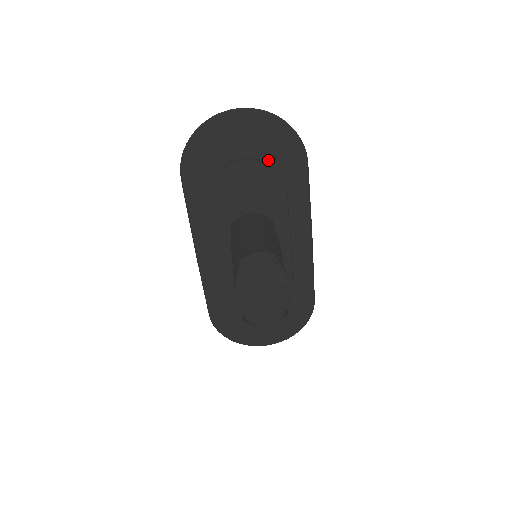
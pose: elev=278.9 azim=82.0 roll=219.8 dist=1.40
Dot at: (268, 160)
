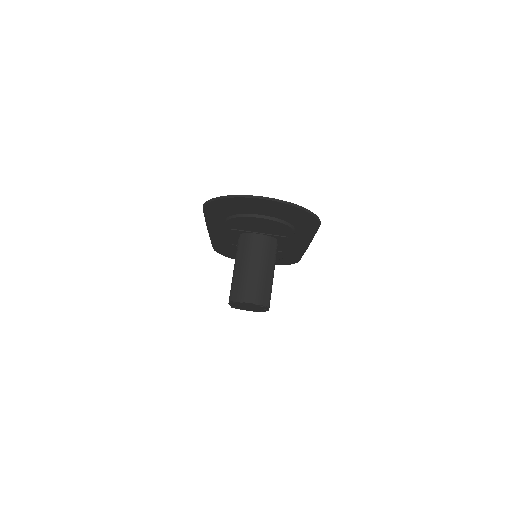
Dot at: (284, 219)
